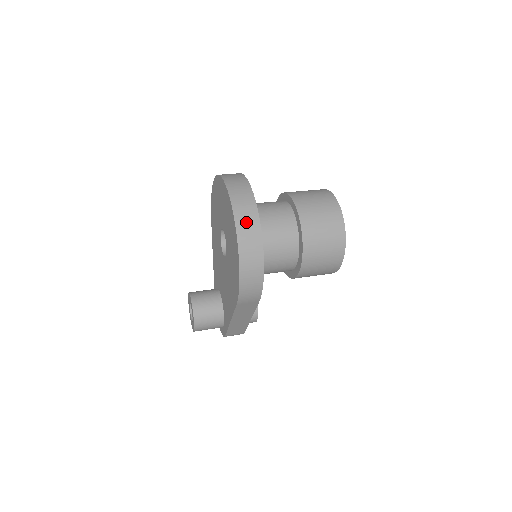
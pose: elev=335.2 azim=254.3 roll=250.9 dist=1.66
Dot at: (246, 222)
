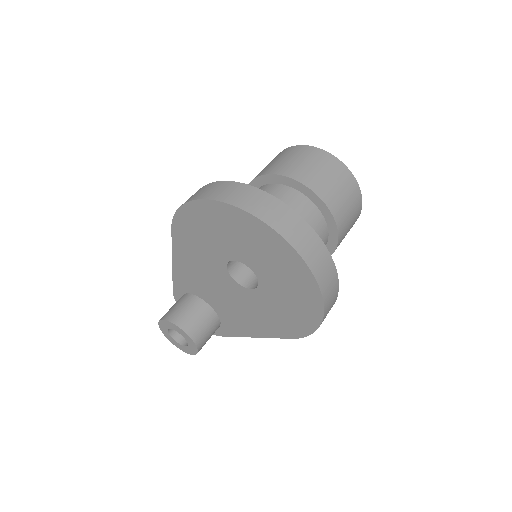
Dot at: (326, 276)
